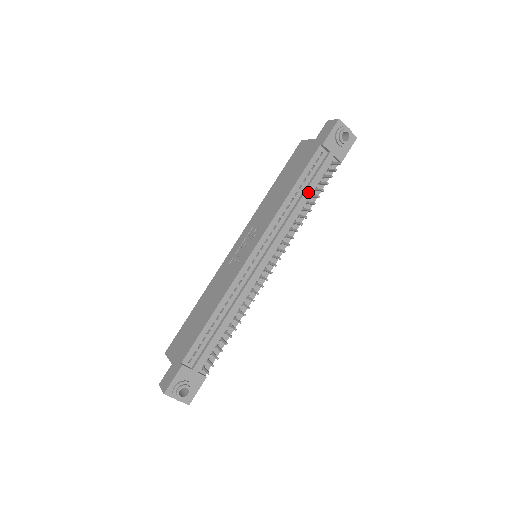
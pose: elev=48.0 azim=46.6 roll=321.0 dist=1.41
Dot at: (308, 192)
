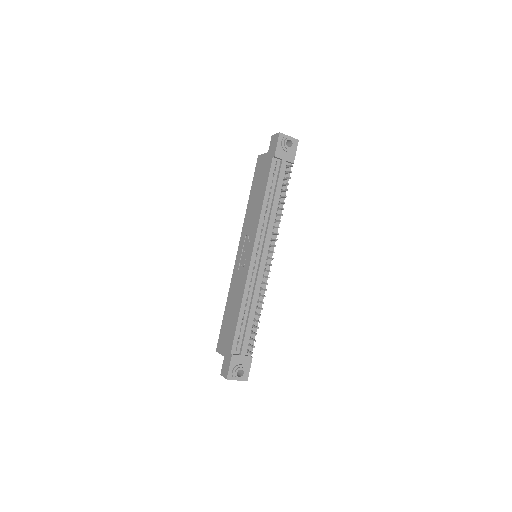
Dot at: (277, 195)
